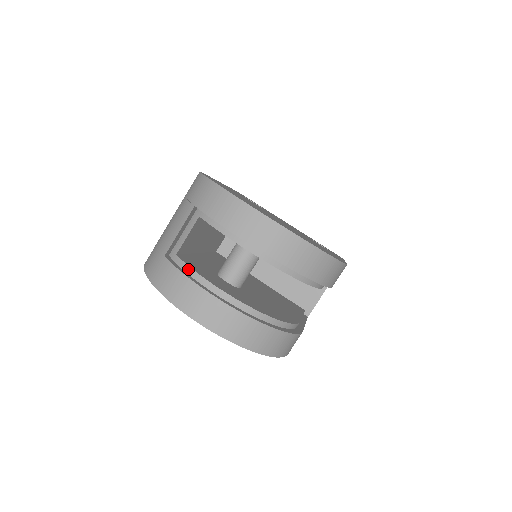
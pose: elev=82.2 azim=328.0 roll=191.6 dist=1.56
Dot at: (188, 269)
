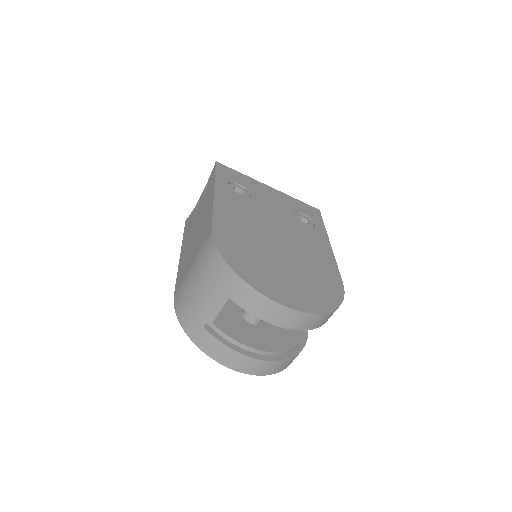
Dot at: (227, 338)
